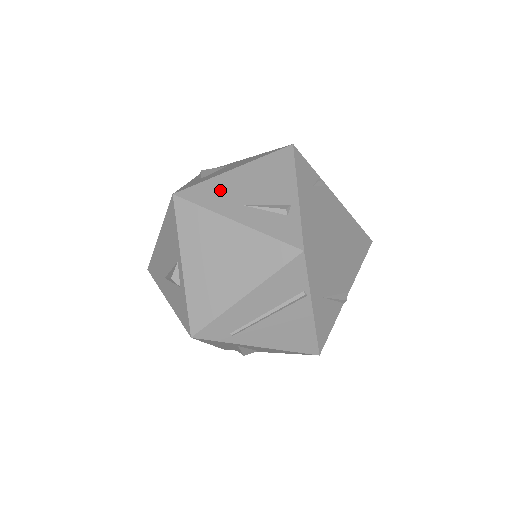
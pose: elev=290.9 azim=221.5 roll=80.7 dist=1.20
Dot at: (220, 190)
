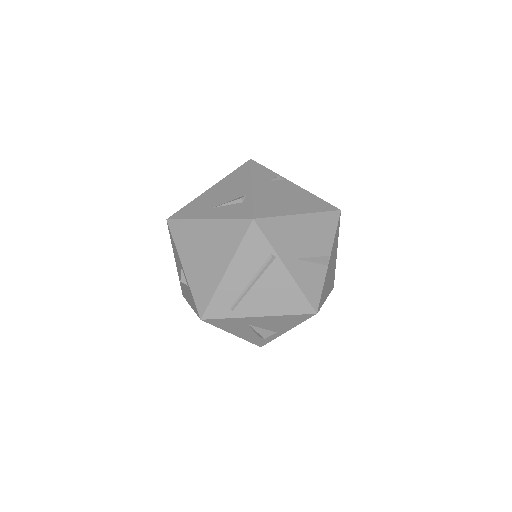
Dot at: (198, 205)
